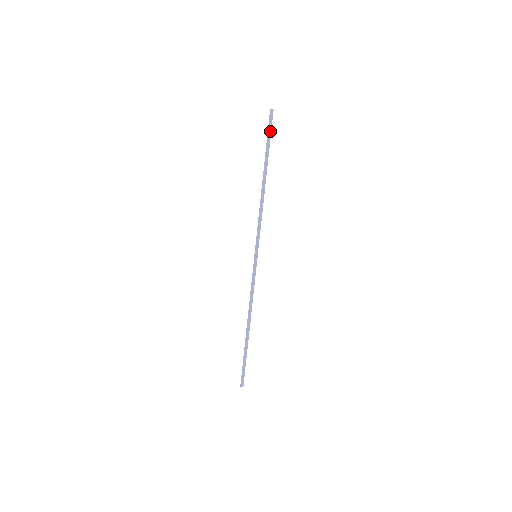
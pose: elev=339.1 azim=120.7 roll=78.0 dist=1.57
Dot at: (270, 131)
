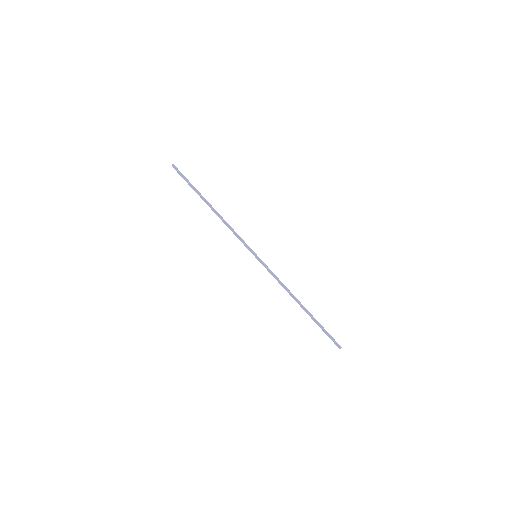
Dot at: (184, 177)
